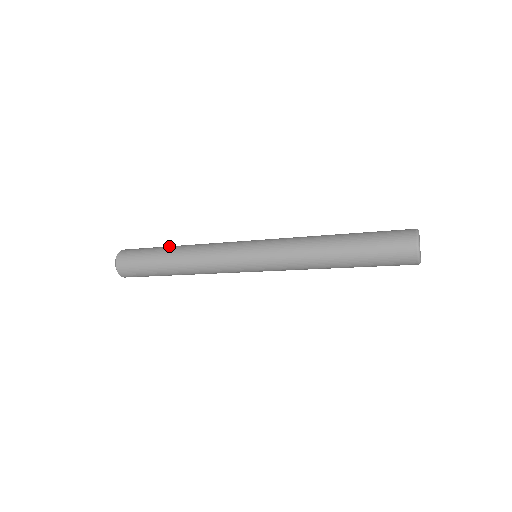
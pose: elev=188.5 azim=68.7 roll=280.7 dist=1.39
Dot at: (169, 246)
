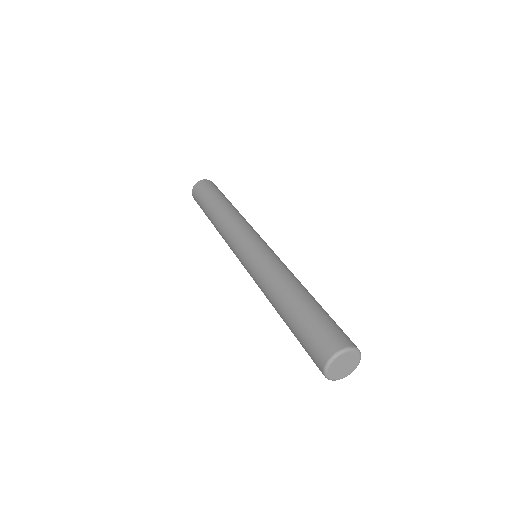
Dot at: (221, 199)
